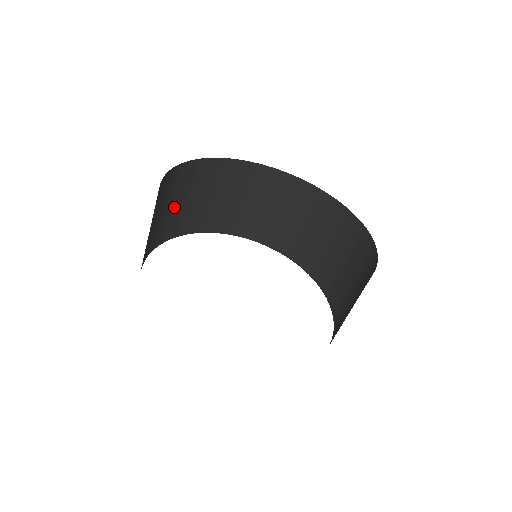
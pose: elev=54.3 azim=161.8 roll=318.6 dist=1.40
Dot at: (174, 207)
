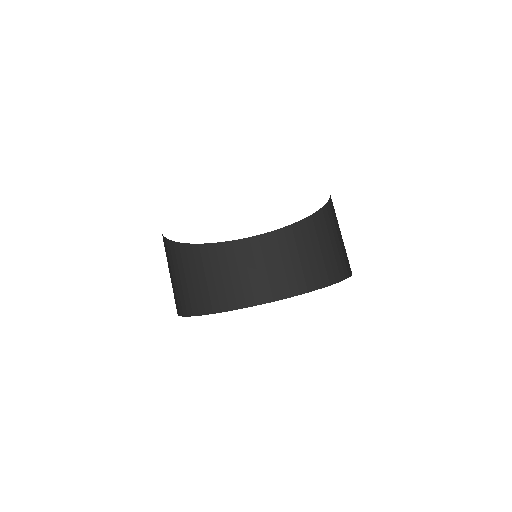
Dot at: (179, 281)
